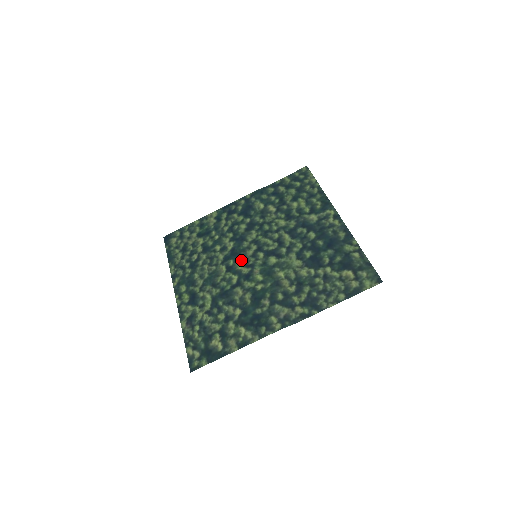
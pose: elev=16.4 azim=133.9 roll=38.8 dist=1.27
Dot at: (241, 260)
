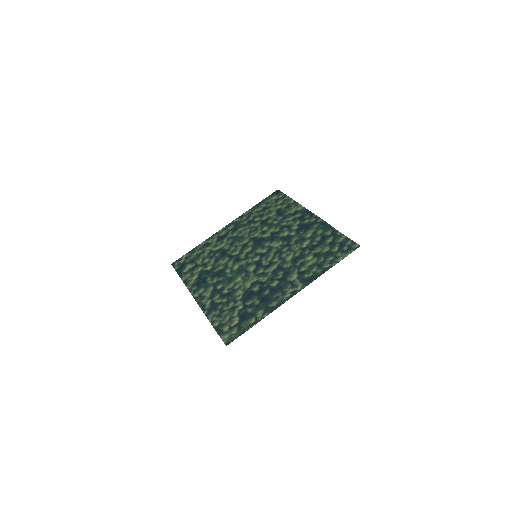
Dot at: (252, 248)
